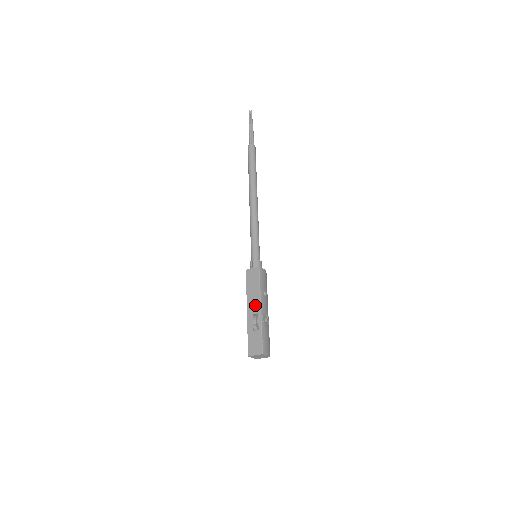
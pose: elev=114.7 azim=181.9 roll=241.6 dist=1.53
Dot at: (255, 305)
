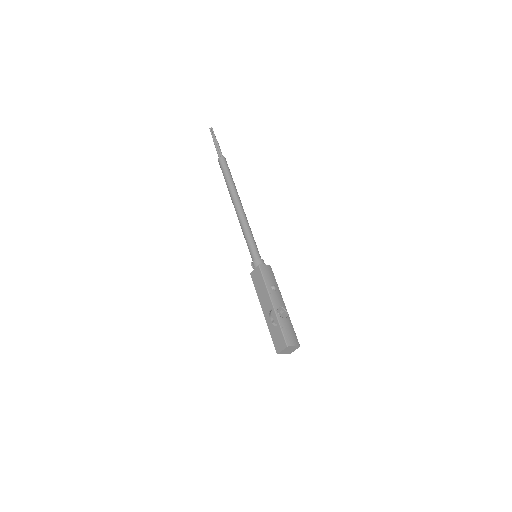
Dot at: (267, 302)
